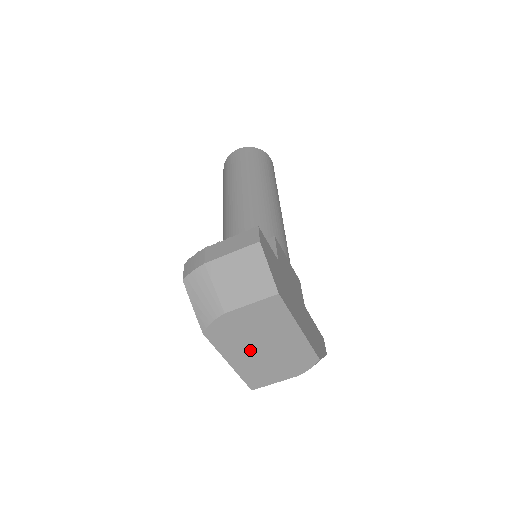
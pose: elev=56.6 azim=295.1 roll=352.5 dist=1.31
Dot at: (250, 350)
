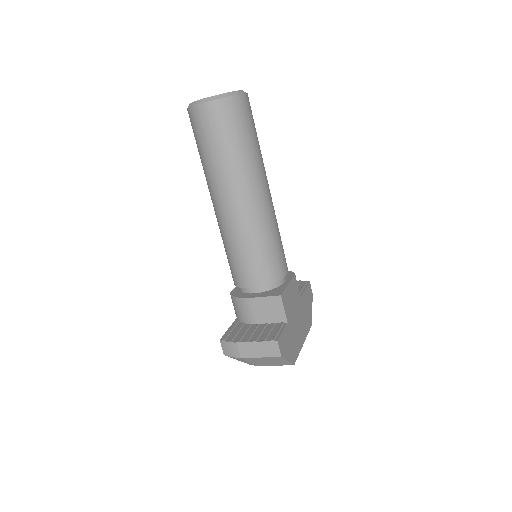
Dot at: occluded
